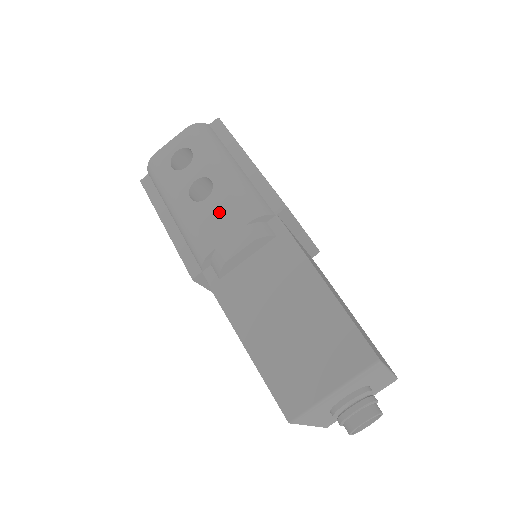
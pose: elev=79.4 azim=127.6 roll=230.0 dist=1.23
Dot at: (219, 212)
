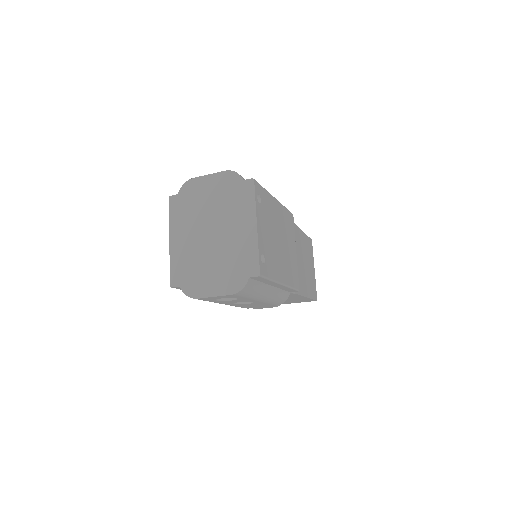
Dot at: (256, 305)
